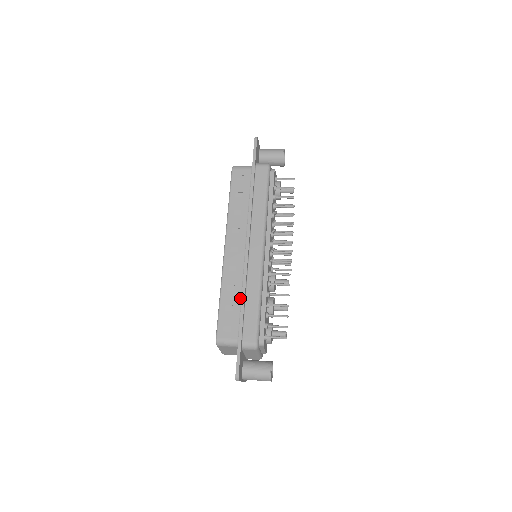
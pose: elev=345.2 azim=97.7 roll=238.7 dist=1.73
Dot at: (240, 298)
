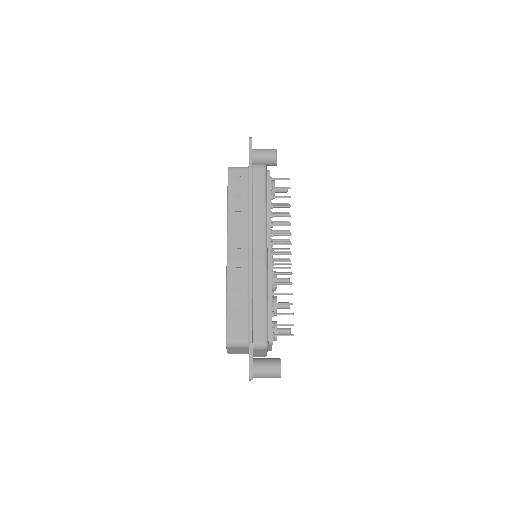
Dot at: (247, 299)
